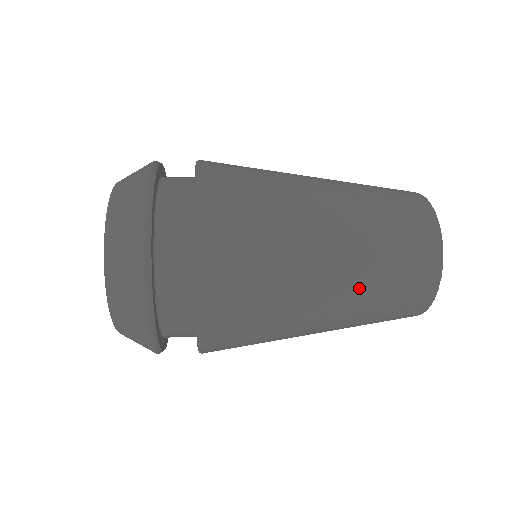
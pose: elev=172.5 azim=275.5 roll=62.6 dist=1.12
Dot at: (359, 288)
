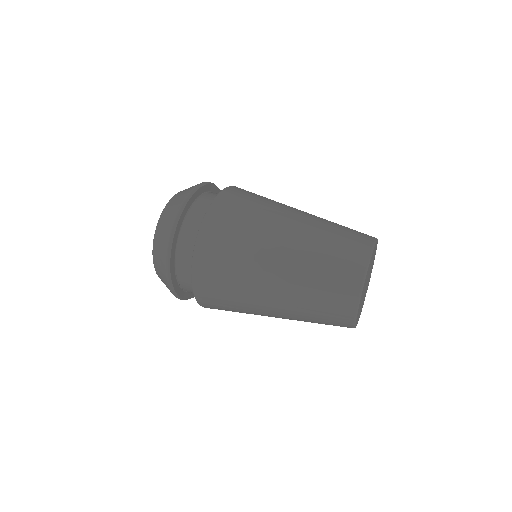
Dot at: occluded
